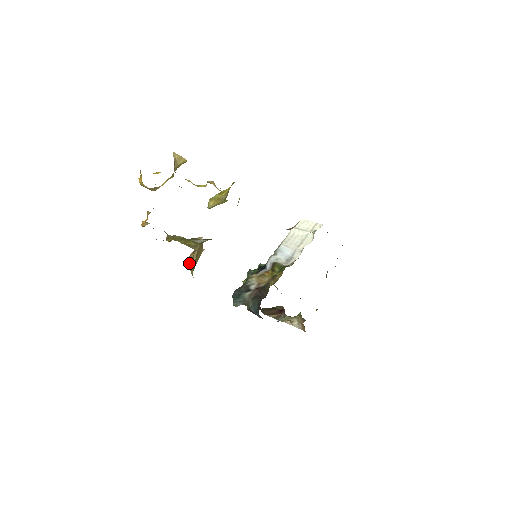
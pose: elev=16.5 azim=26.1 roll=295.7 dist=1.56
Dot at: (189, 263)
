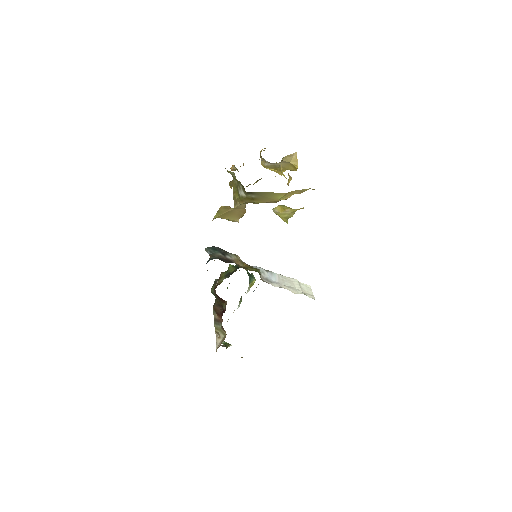
Dot at: (221, 208)
